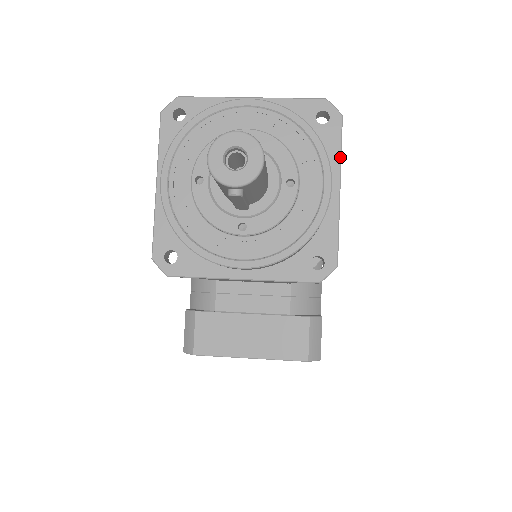
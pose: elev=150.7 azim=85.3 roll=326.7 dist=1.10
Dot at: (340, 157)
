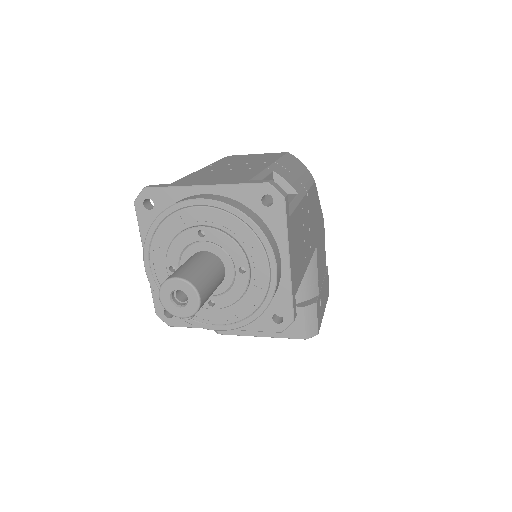
Dot at: (286, 235)
